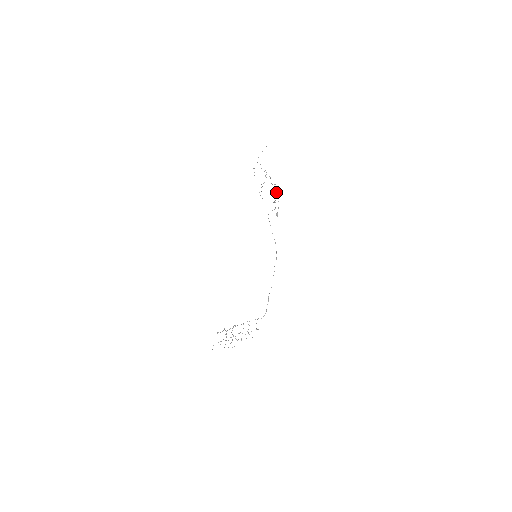
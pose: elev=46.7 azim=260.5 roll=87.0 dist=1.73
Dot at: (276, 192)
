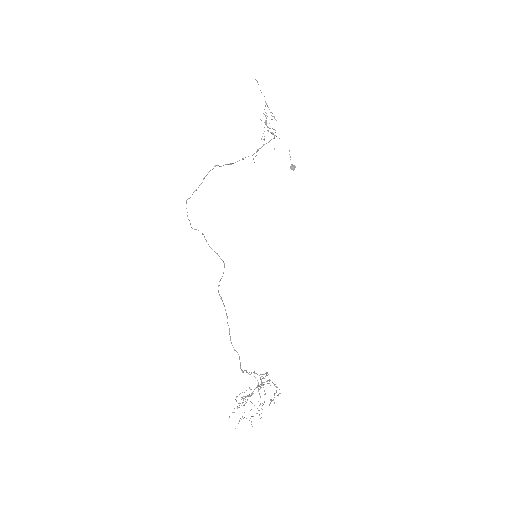
Dot at: occluded
